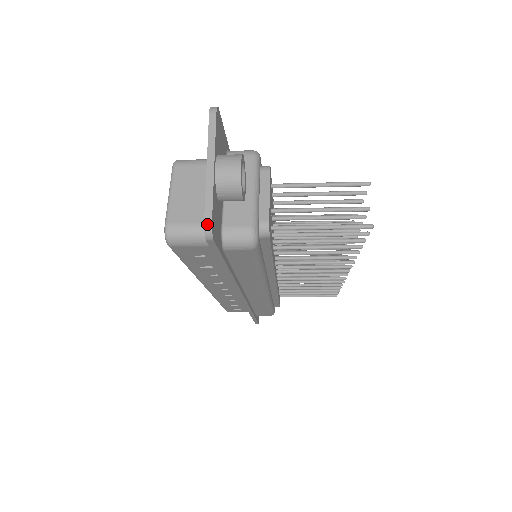
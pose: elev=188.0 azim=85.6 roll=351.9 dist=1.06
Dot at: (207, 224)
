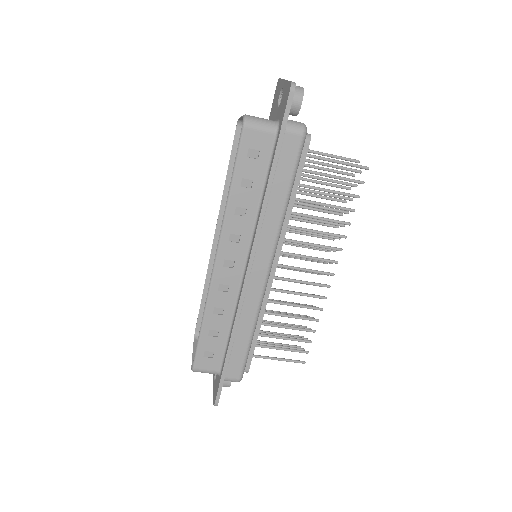
Dot at: (292, 82)
